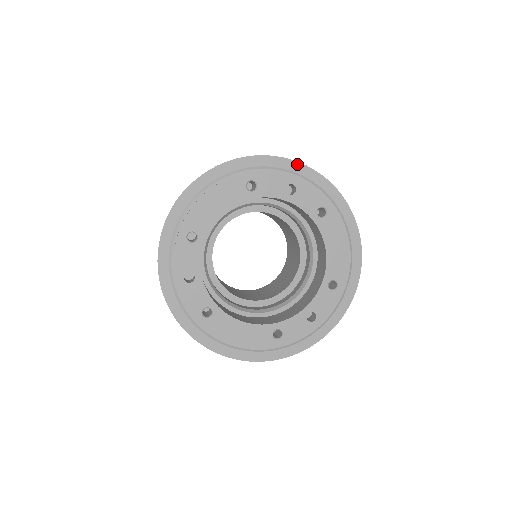
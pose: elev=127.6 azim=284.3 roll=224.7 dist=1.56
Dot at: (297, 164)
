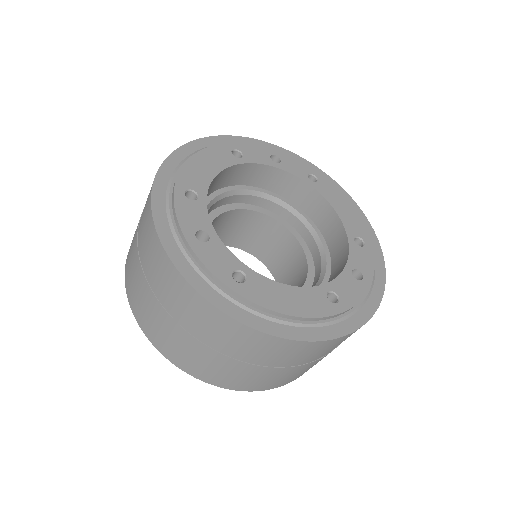
Dot at: (270, 145)
